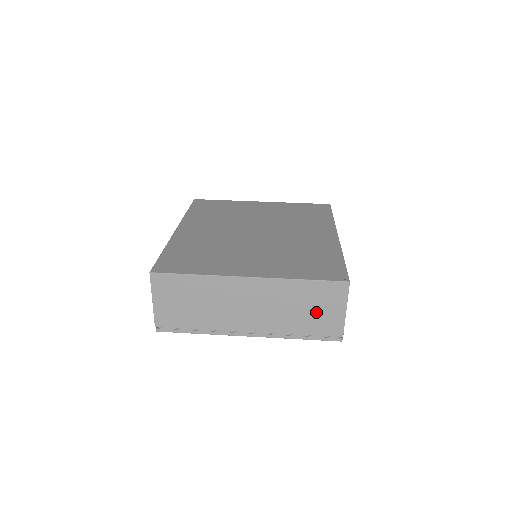
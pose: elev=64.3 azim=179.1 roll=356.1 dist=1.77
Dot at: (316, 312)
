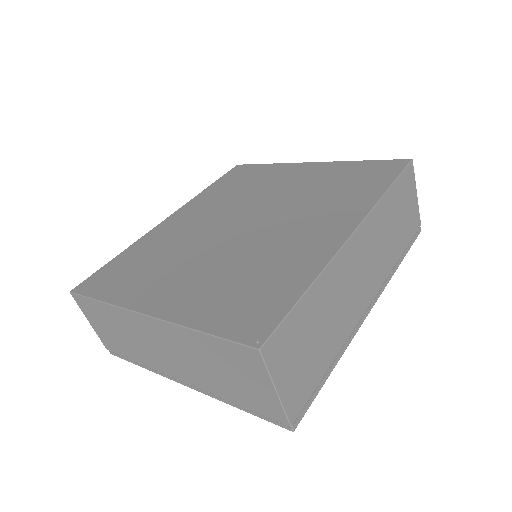
Dot at: (239, 380)
